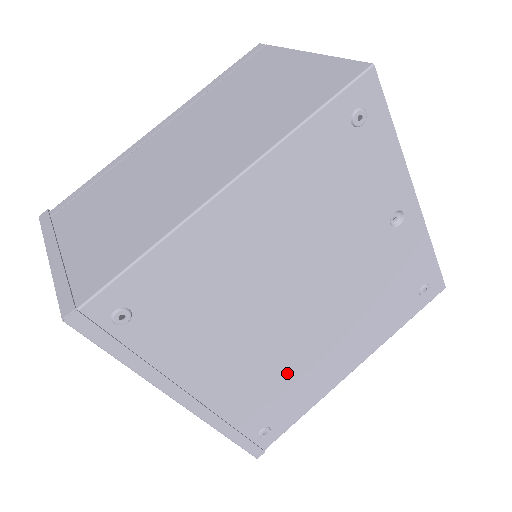
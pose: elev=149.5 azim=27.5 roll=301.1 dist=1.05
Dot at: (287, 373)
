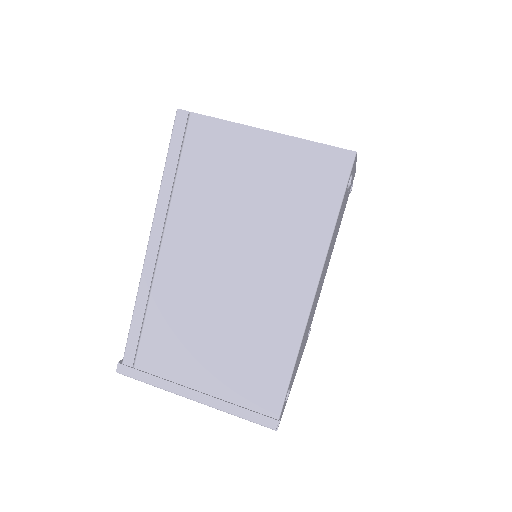
Dot at: occluded
